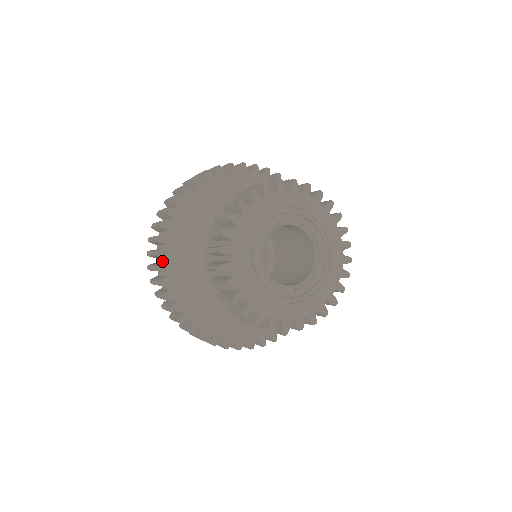
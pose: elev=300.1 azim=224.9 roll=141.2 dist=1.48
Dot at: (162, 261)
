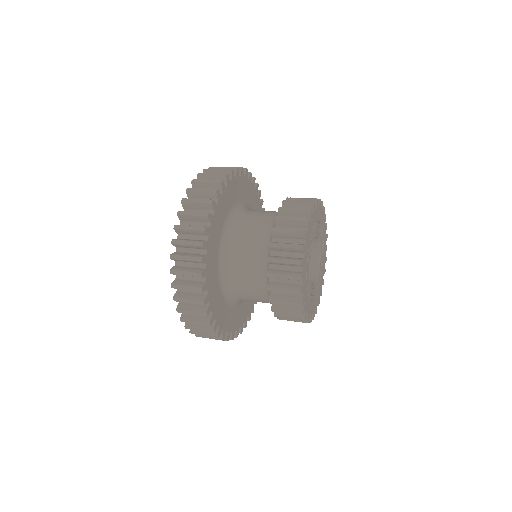
Dot at: (201, 225)
